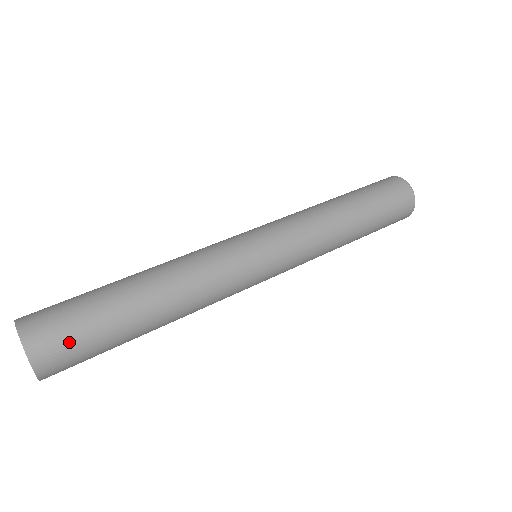
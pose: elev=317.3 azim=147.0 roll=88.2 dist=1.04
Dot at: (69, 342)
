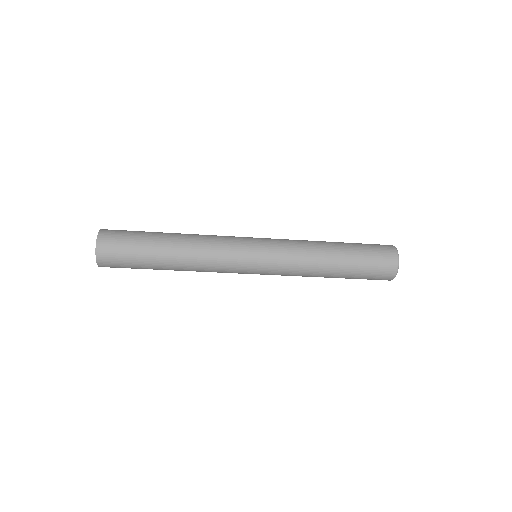
Dot at: (119, 255)
